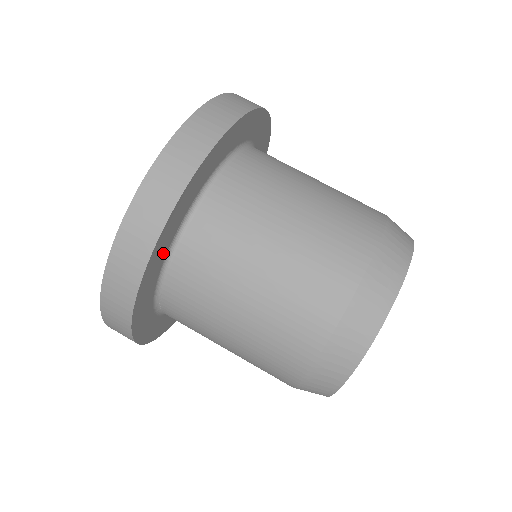
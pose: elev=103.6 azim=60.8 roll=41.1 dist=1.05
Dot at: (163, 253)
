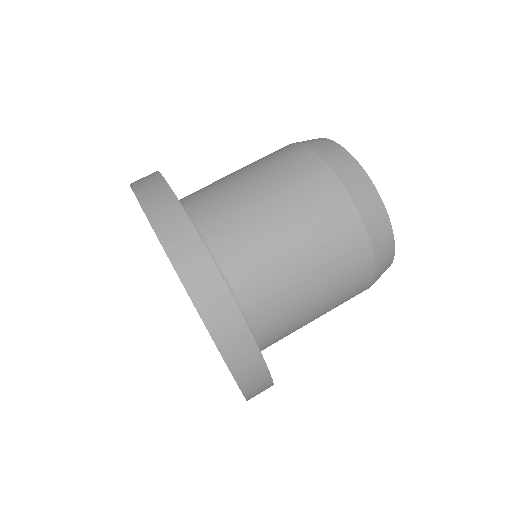
Dot at: occluded
